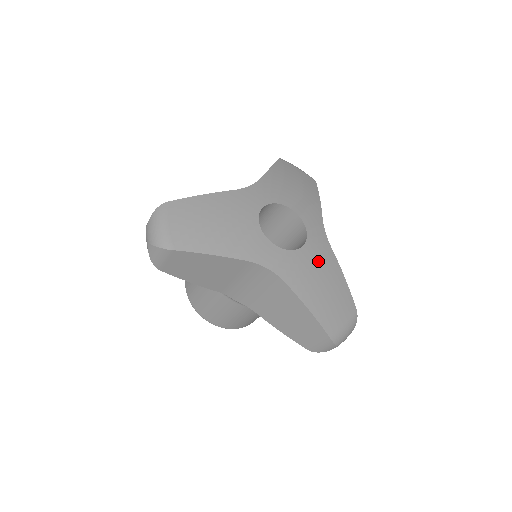
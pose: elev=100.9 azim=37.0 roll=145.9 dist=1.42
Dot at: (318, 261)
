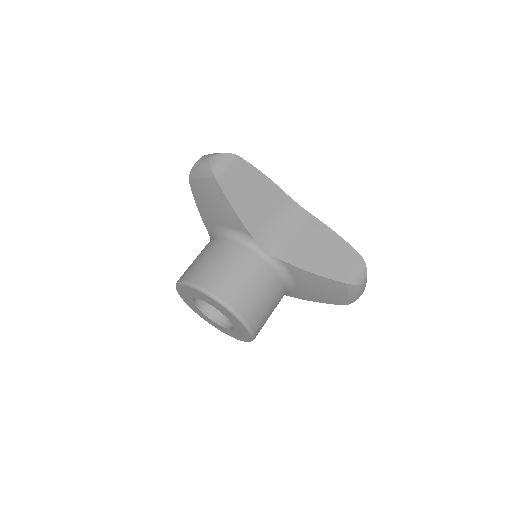
Dot at: occluded
